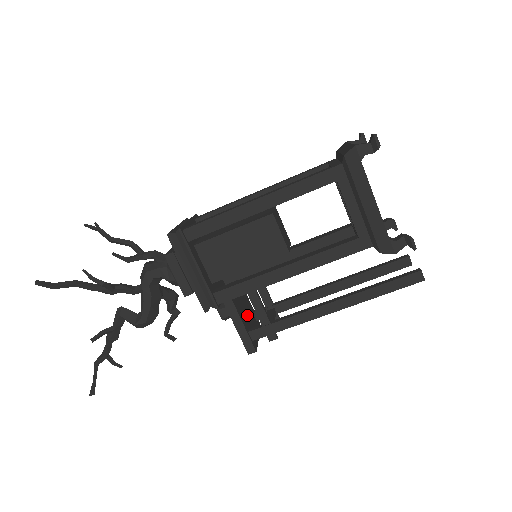
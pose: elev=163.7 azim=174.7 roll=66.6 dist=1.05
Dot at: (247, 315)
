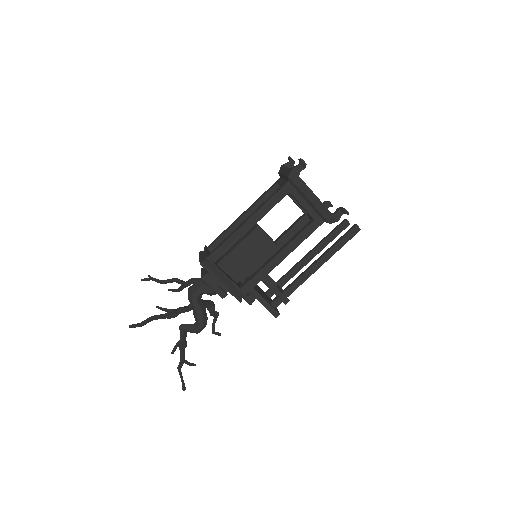
Dot at: (264, 295)
